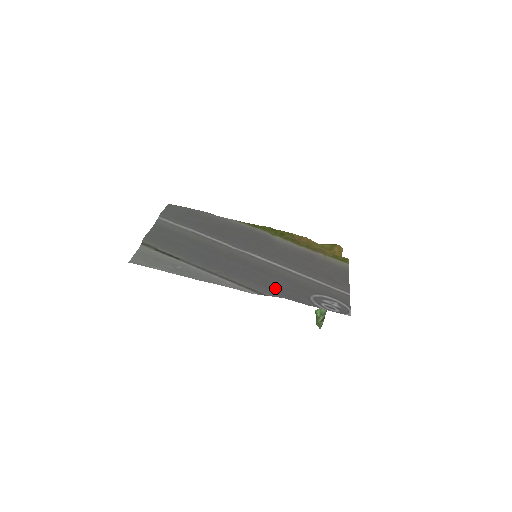
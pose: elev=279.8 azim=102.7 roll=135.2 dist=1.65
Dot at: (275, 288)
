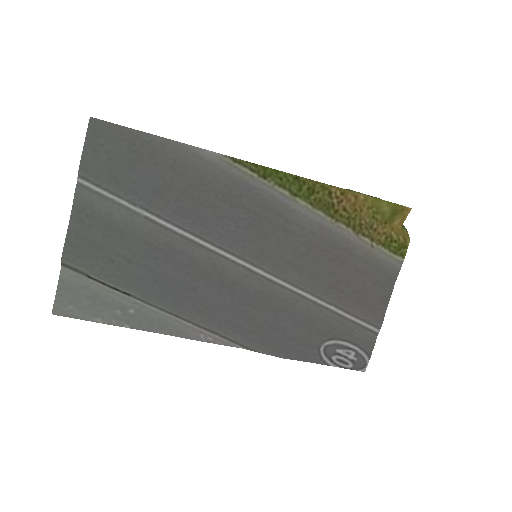
Dot at: (273, 341)
